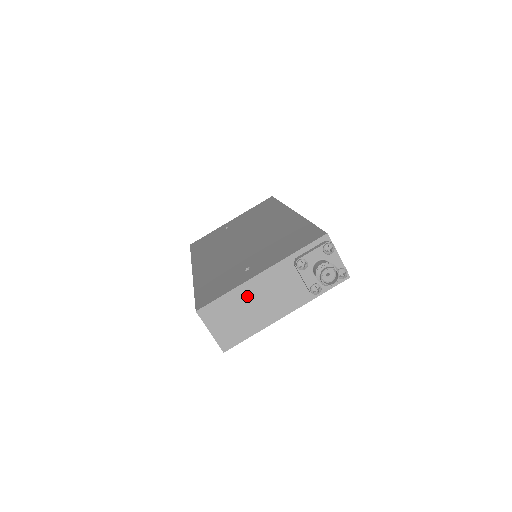
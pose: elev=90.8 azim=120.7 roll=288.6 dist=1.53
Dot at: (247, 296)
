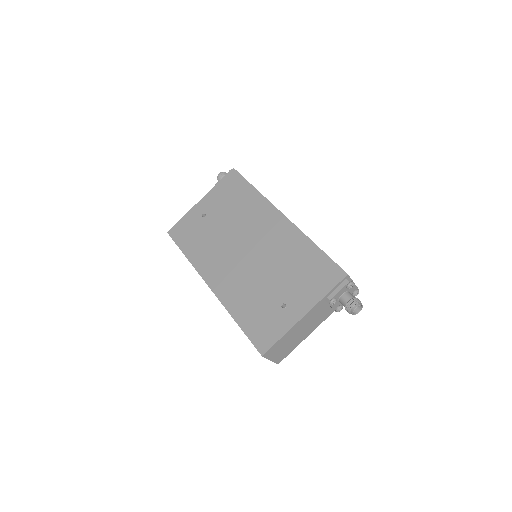
Dot at: (294, 331)
